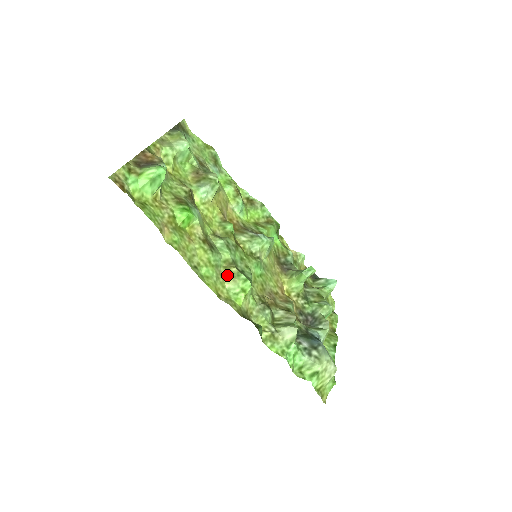
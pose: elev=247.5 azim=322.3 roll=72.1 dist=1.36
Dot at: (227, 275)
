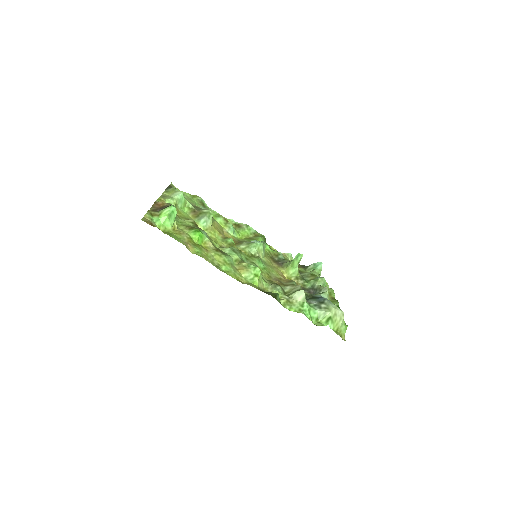
Dot at: (241, 268)
